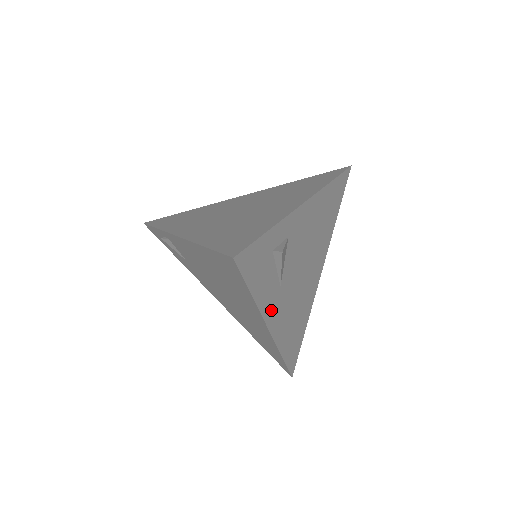
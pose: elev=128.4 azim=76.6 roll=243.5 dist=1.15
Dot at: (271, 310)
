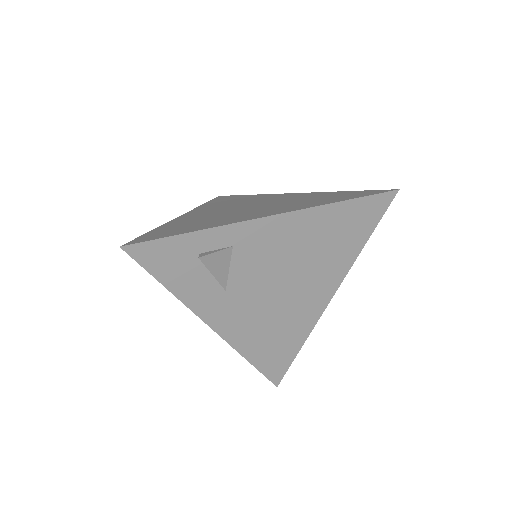
Dot at: (210, 309)
